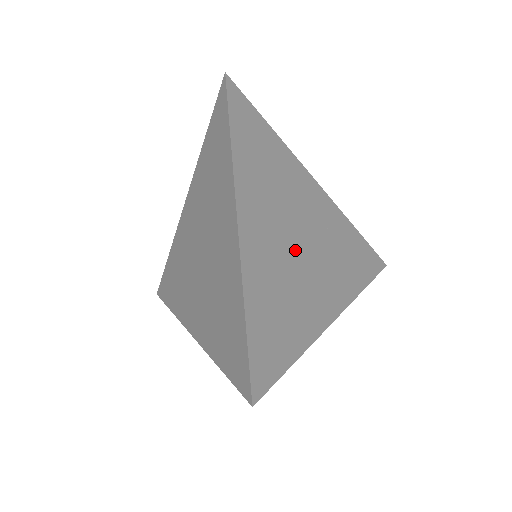
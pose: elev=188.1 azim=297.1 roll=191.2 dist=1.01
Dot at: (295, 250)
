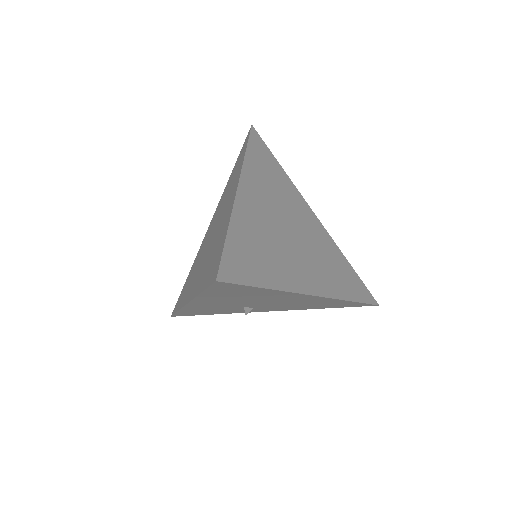
Dot at: (284, 232)
